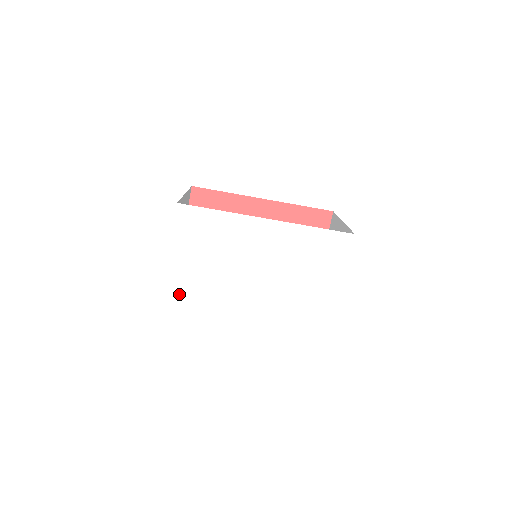
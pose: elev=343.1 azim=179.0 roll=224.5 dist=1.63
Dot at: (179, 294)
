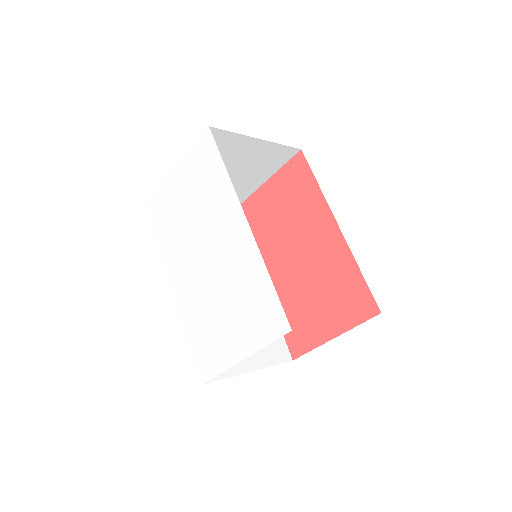
Dot at: (159, 206)
